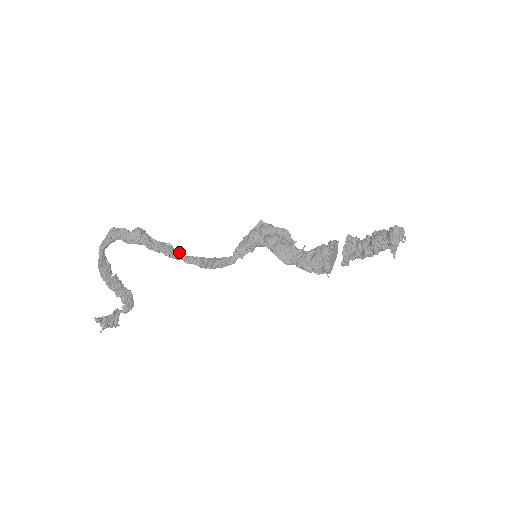
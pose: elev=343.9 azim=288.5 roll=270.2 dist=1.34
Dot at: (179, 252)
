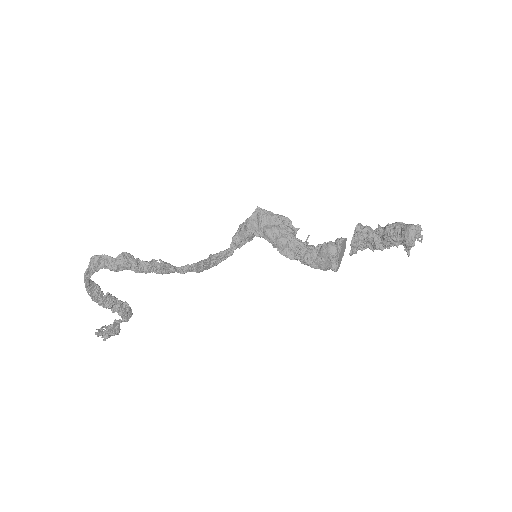
Dot at: (172, 265)
